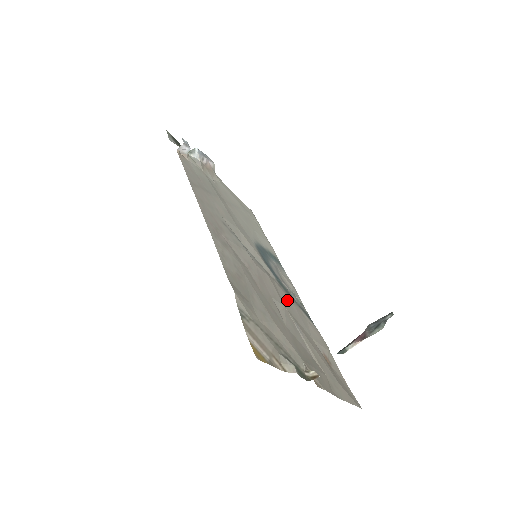
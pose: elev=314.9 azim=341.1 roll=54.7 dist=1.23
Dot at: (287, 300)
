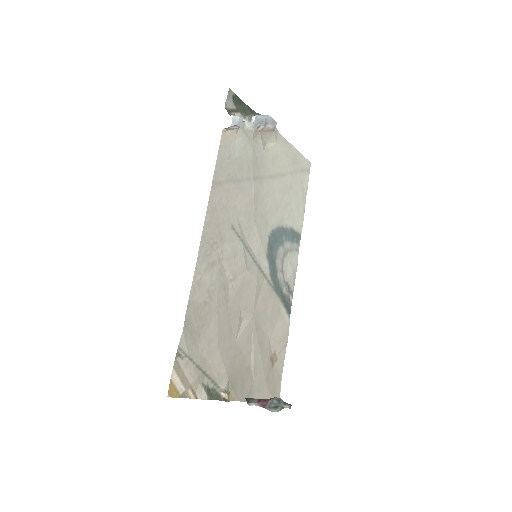
Dot at: (265, 302)
